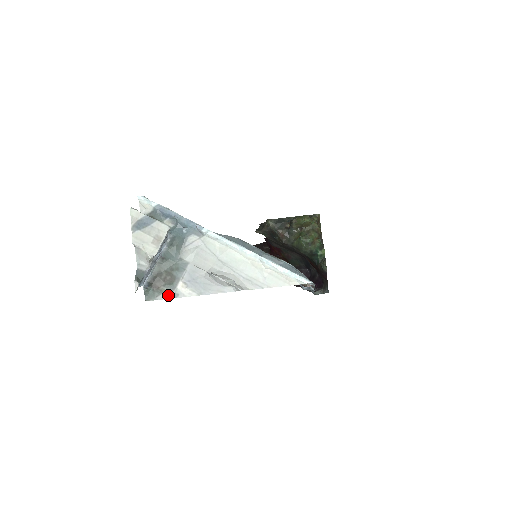
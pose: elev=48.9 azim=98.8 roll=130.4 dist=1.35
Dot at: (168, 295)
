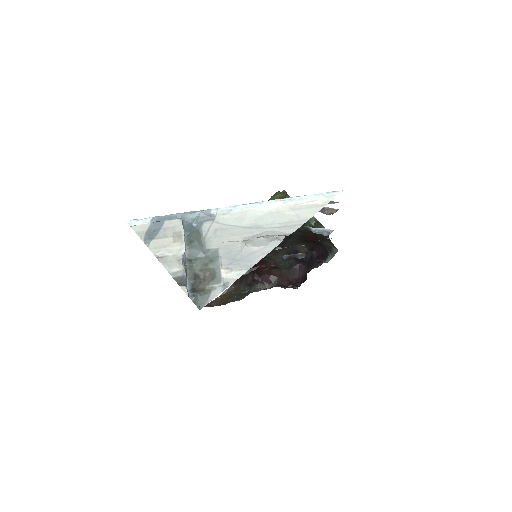
Dot at: (218, 289)
